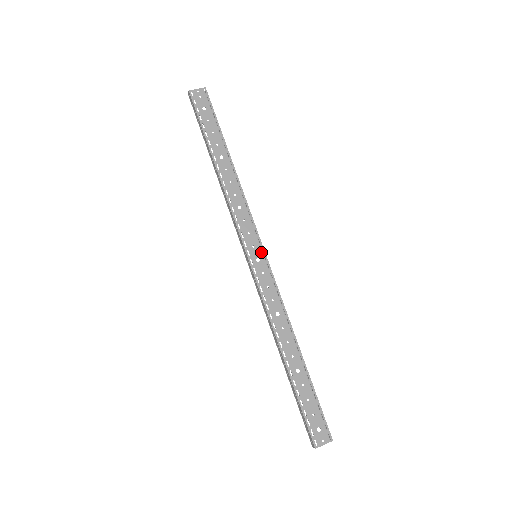
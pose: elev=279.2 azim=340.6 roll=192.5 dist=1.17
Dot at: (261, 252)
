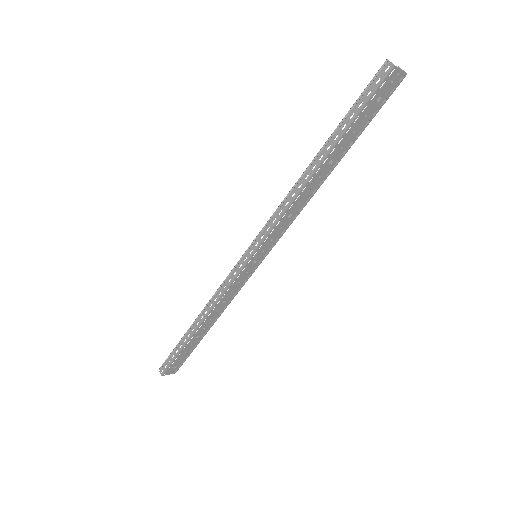
Dot at: (263, 257)
